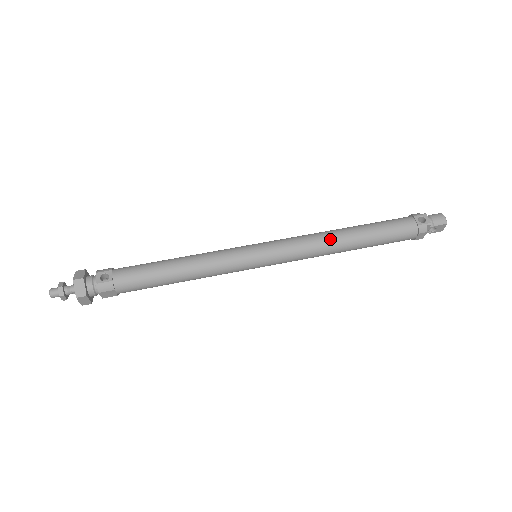
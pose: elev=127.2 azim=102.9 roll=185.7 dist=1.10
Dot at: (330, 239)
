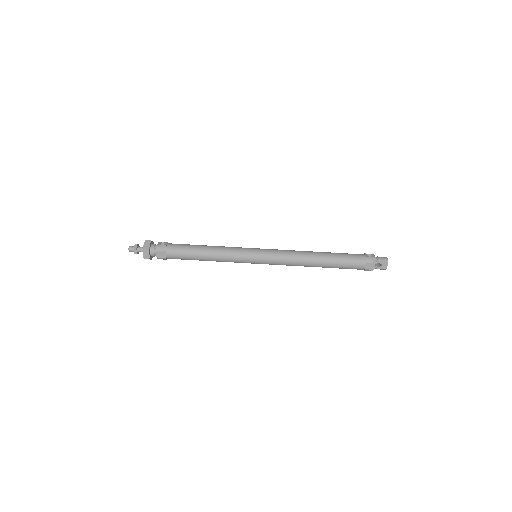
Dot at: (305, 253)
